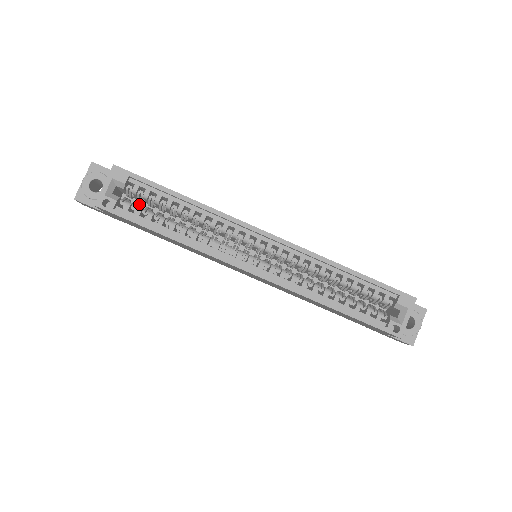
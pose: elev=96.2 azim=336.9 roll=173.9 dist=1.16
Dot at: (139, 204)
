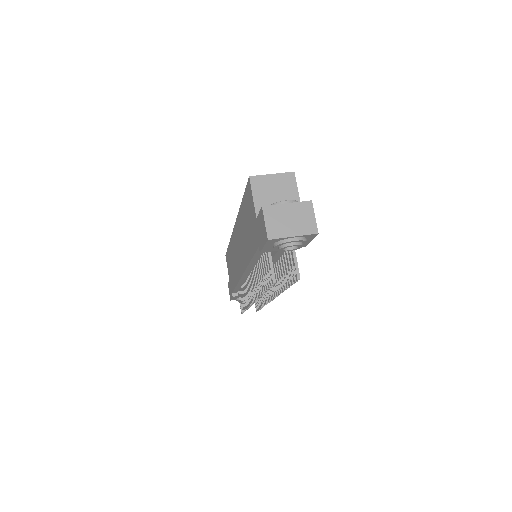
Dot at: occluded
